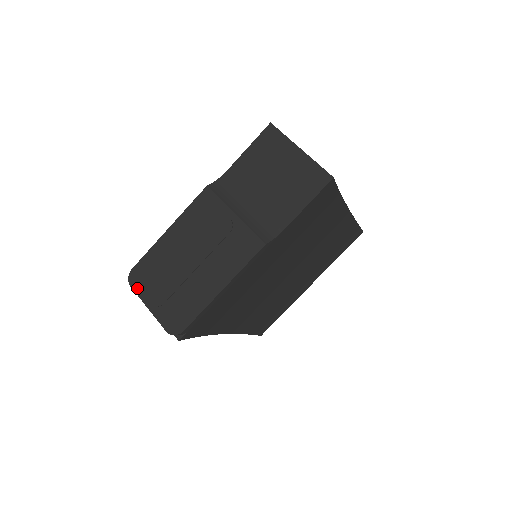
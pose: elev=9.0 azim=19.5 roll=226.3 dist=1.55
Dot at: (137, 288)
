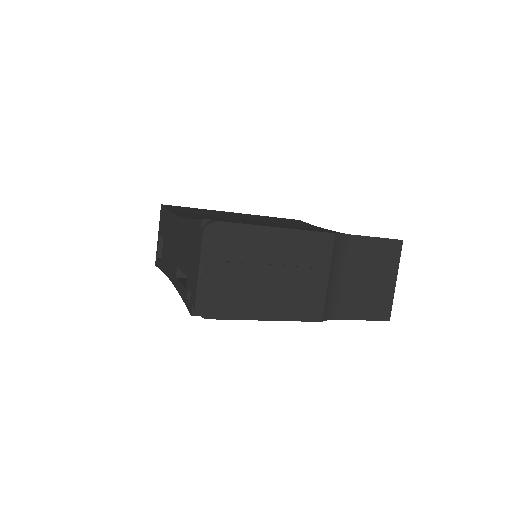
Dot at: (207, 242)
